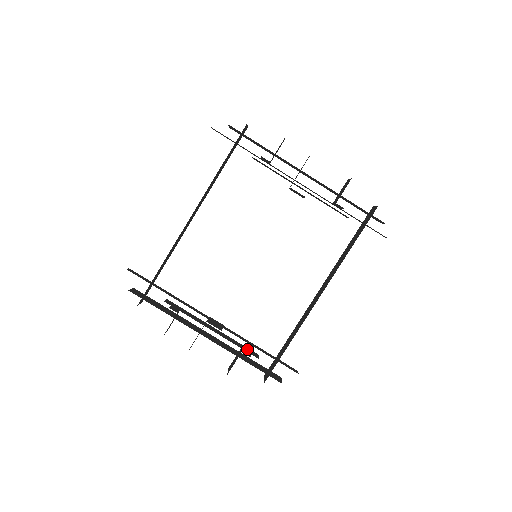
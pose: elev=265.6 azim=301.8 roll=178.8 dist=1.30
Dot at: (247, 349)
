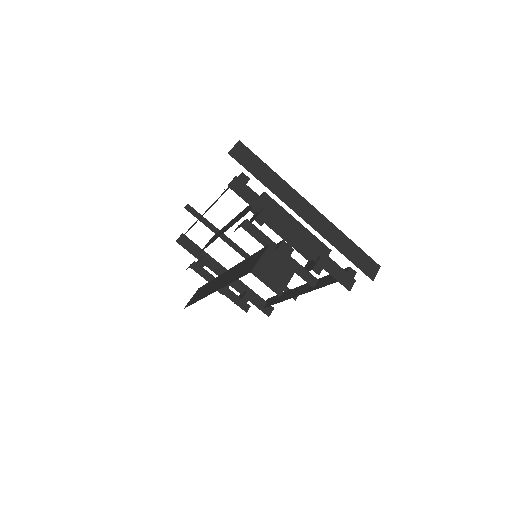
Dot at: (242, 303)
